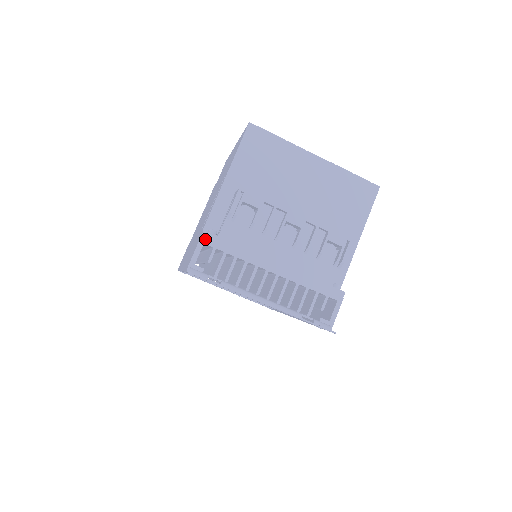
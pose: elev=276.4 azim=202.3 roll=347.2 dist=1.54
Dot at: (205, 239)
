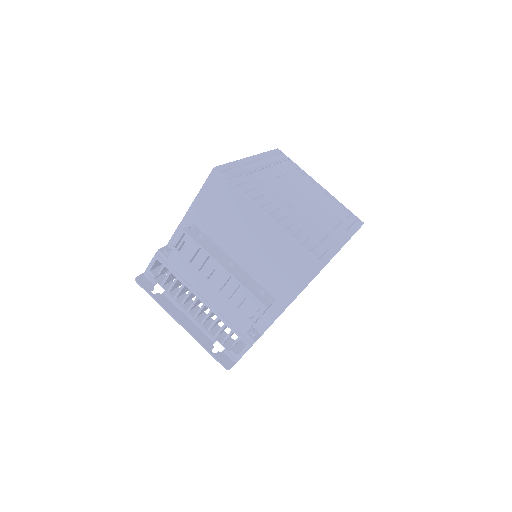
Dot at: (158, 256)
